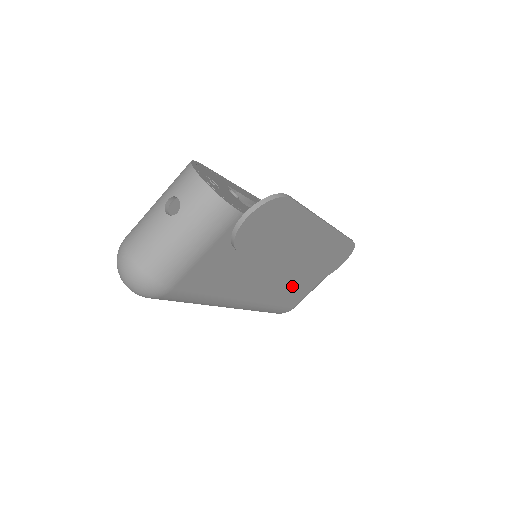
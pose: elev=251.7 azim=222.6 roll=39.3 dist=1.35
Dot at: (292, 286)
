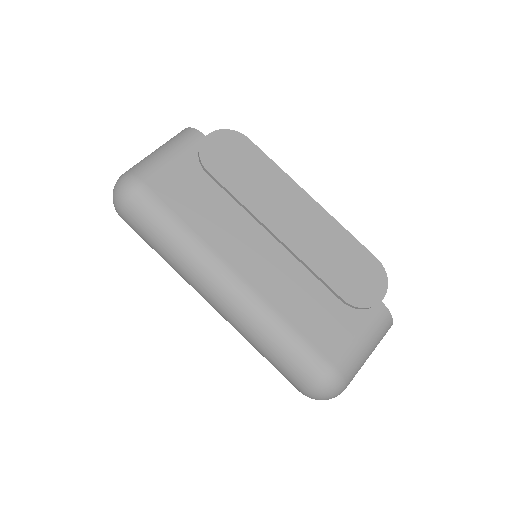
Dot at: (308, 298)
